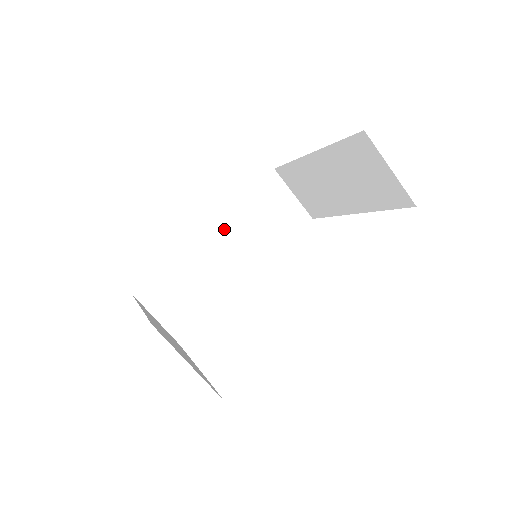
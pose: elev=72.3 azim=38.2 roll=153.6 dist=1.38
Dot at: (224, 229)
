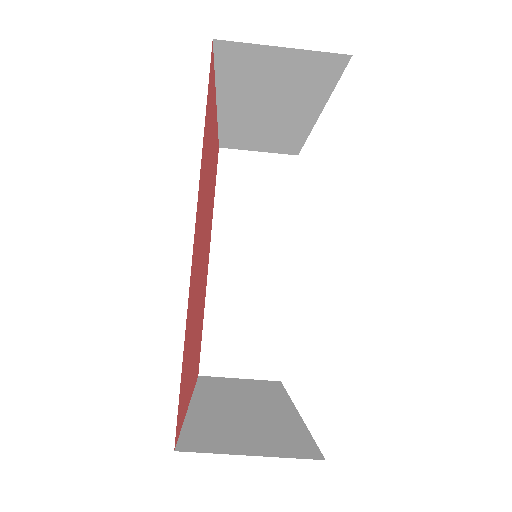
Dot at: (225, 245)
